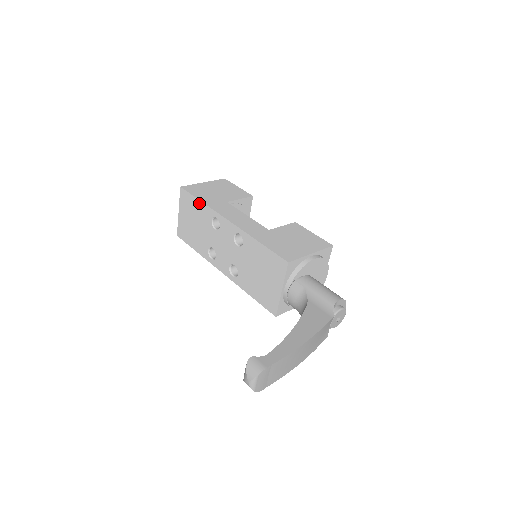
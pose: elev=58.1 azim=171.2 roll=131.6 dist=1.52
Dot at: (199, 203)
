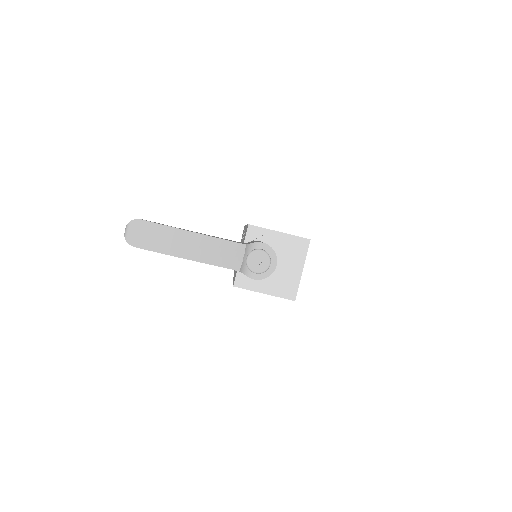
Dot at: (244, 228)
